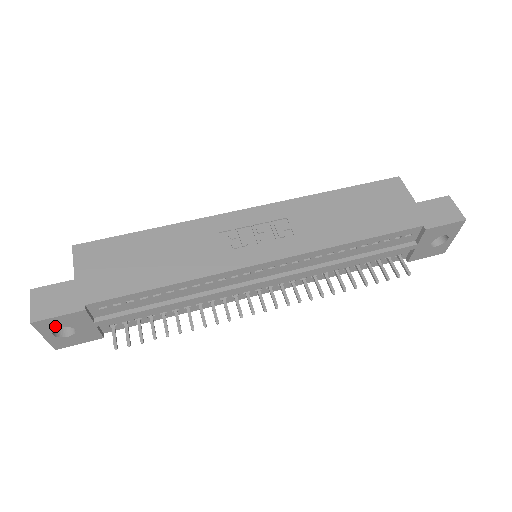
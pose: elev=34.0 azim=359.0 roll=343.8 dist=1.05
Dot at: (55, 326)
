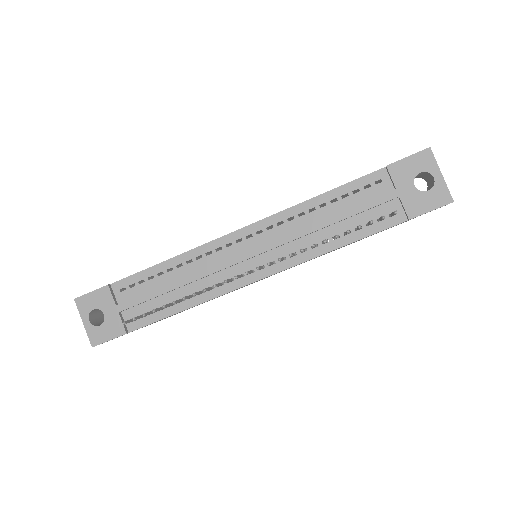
Dot at: (90, 307)
